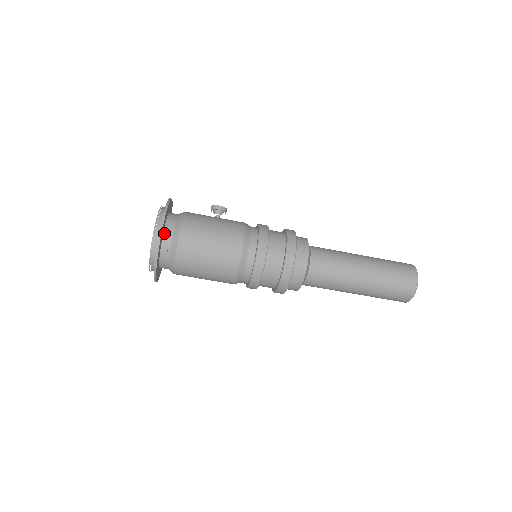
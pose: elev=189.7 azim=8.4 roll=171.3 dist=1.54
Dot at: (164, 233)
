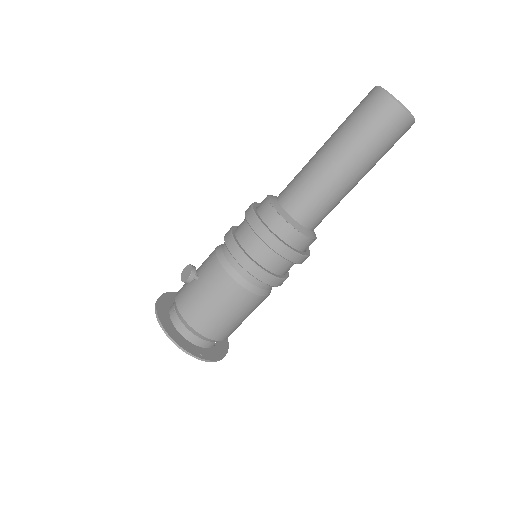
Dot at: (198, 346)
